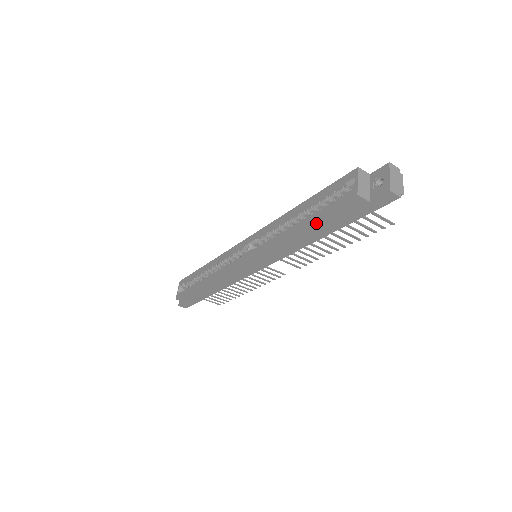
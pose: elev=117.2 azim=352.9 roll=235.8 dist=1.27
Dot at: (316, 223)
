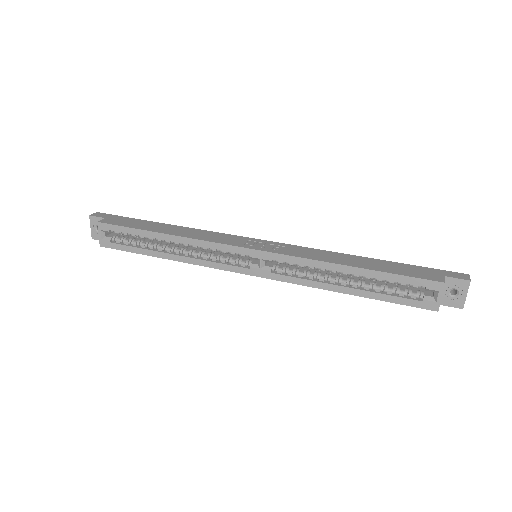
Dot at: (373, 296)
